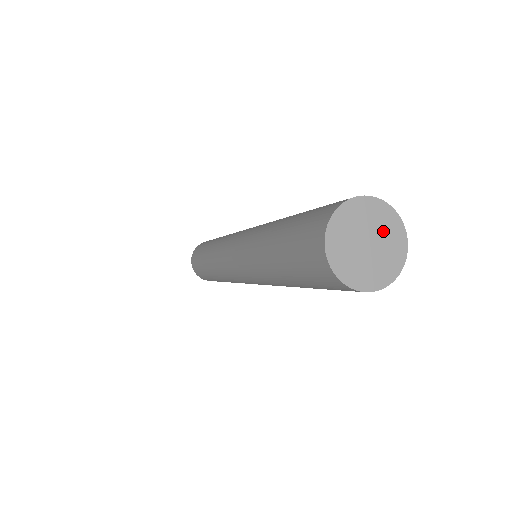
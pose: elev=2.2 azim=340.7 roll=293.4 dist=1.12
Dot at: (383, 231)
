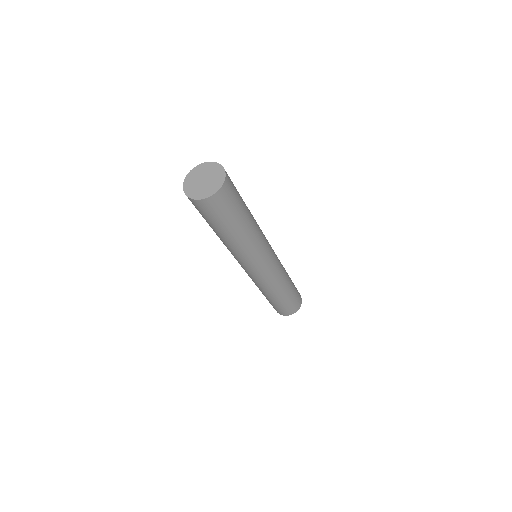
Dot at: (213, 175)
